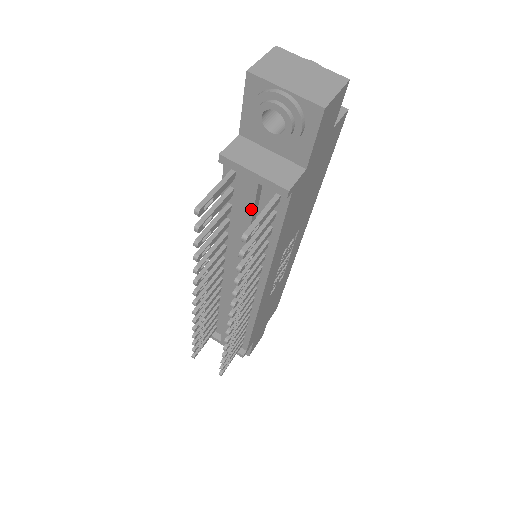
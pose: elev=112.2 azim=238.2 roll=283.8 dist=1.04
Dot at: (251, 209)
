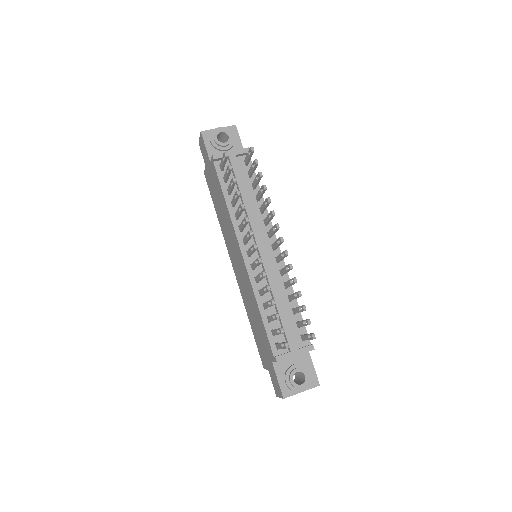
Dot at: (240, 174)
